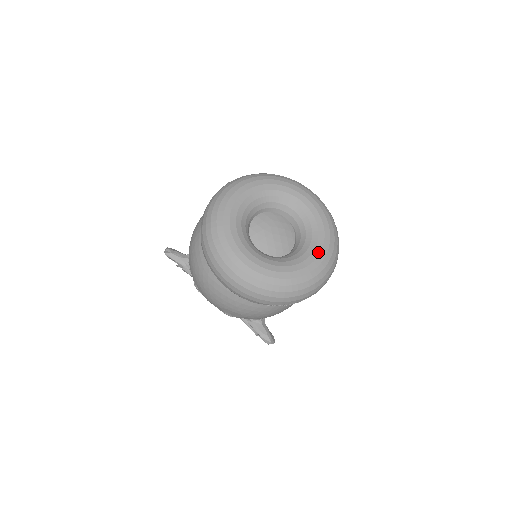
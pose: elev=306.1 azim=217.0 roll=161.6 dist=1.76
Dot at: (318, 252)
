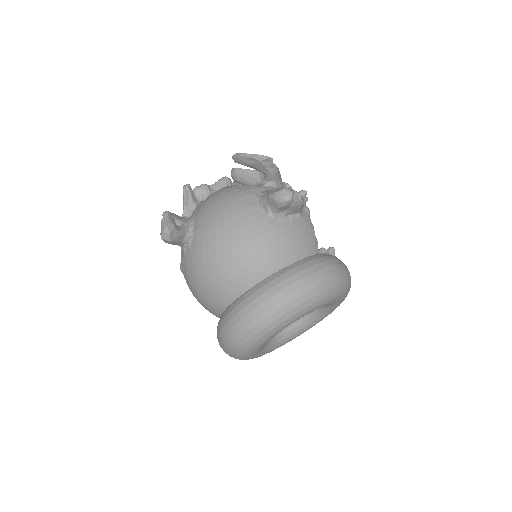
Dot at: occluded
